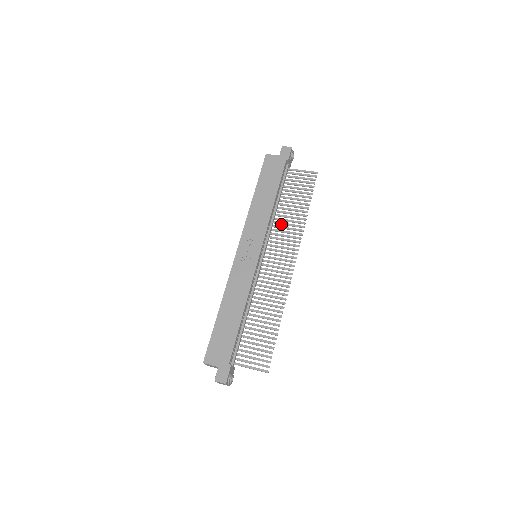
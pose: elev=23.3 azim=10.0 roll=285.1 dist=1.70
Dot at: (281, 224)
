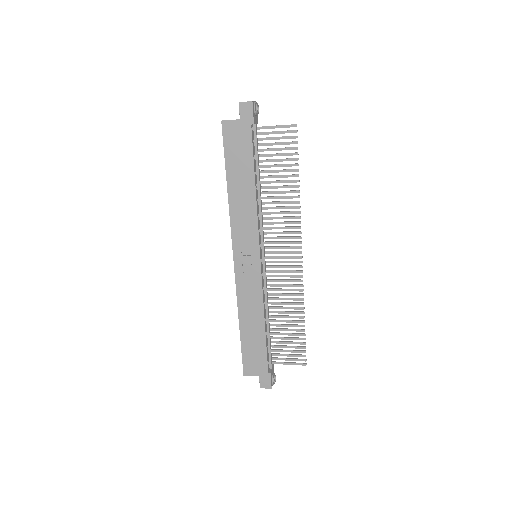
Dot at: occluded
